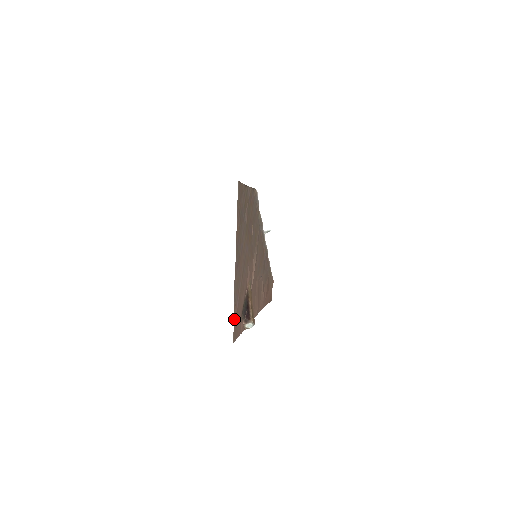
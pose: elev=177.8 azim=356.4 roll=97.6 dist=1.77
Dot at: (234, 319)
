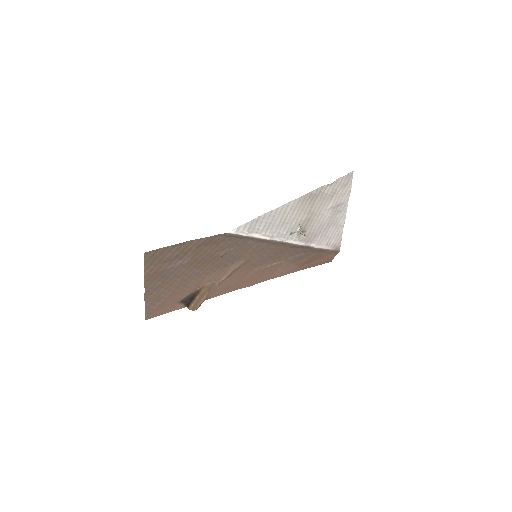
Dot at: (148, 311)
